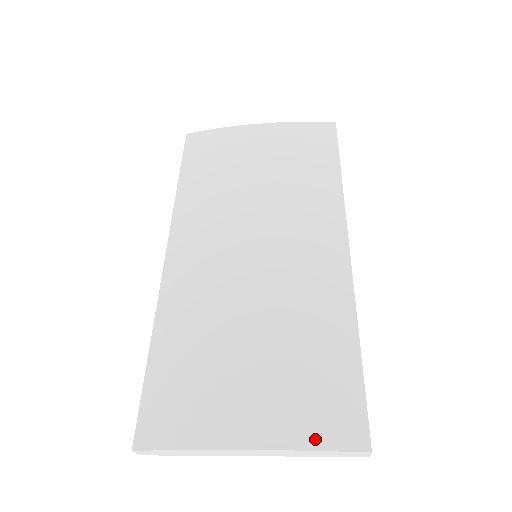
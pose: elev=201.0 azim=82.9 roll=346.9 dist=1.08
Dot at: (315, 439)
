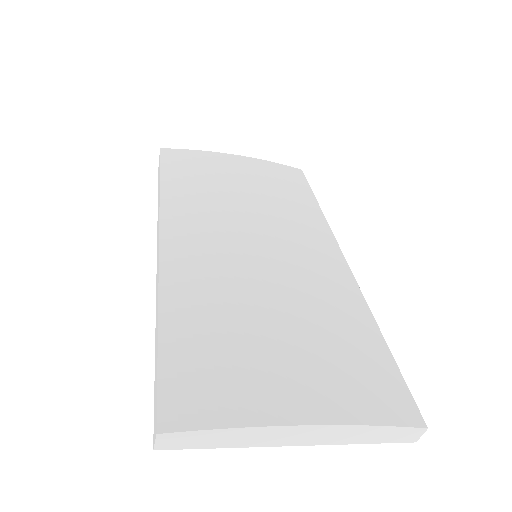
Dot at: (374, 414)
